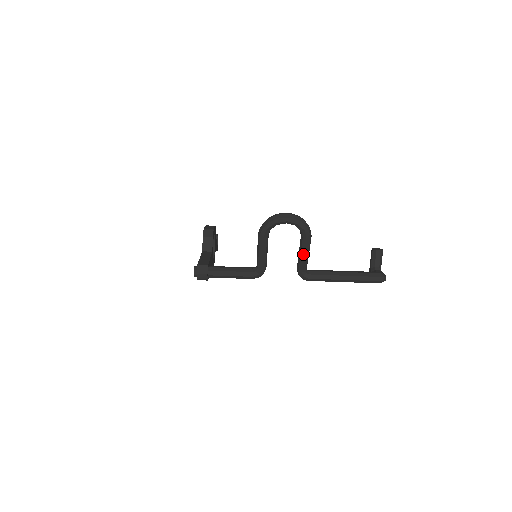
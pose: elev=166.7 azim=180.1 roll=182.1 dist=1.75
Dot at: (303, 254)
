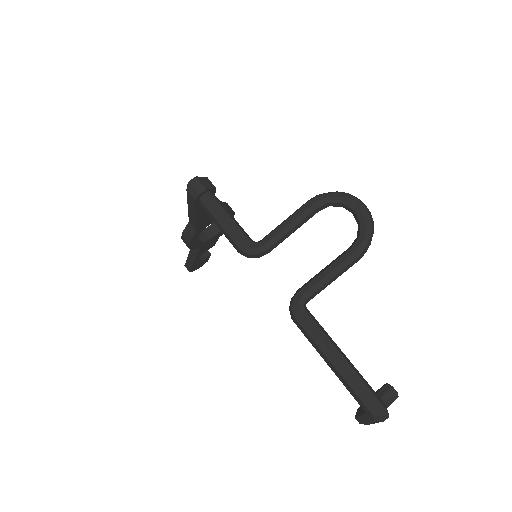
Dot at: (330, 270)
